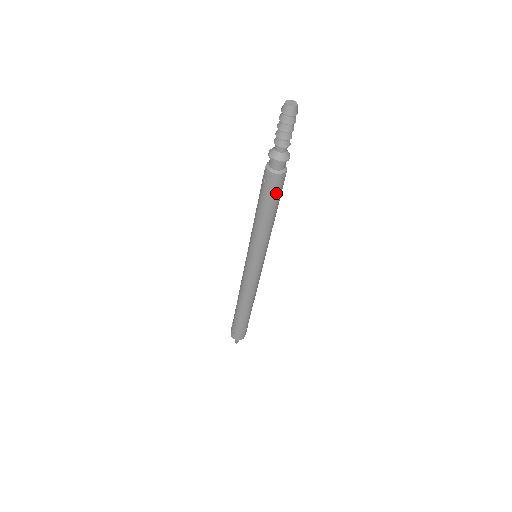
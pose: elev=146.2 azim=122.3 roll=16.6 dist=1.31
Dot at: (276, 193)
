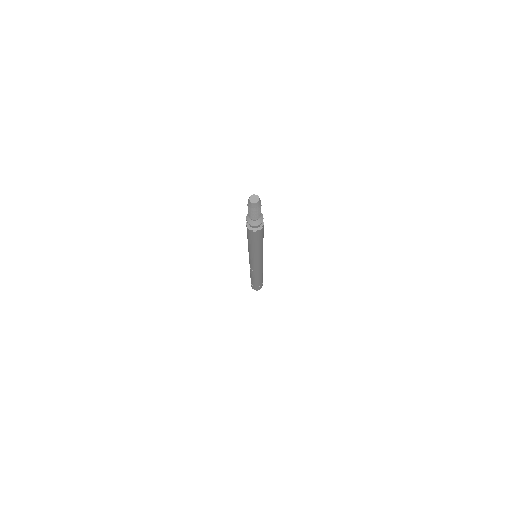
Dot at: (254, 237)
